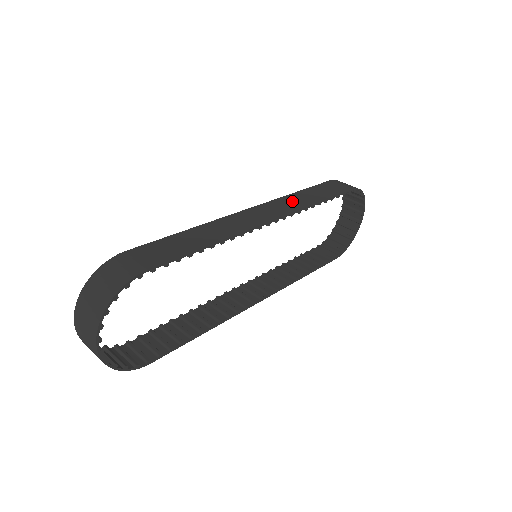
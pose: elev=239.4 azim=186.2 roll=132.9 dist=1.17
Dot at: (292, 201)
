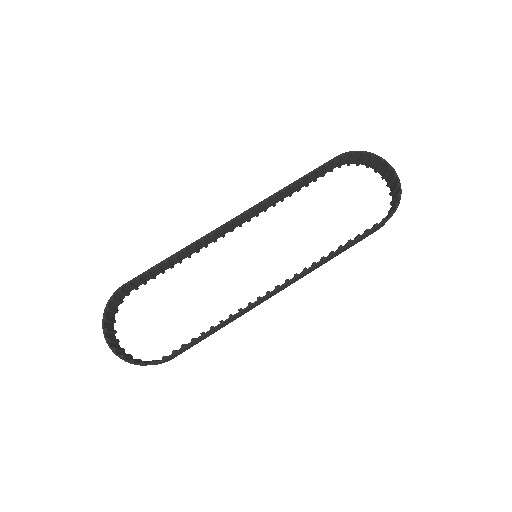
Dot at: (271, 201)
